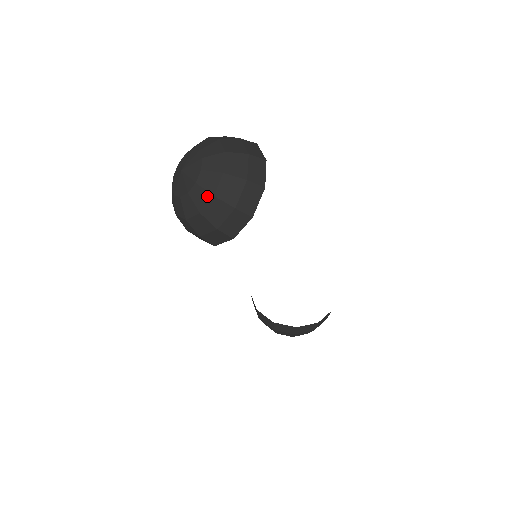
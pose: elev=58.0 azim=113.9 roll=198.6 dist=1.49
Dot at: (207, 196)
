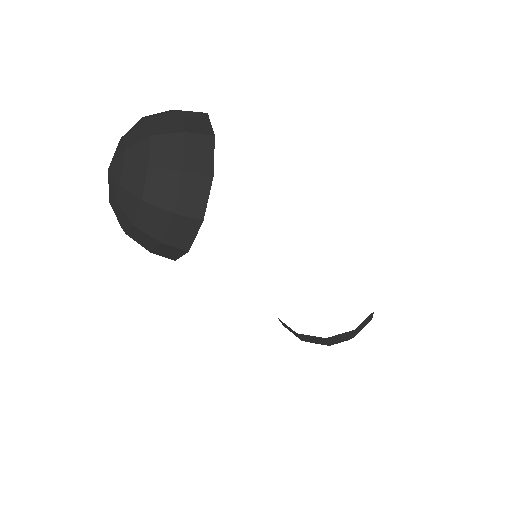
Dot at: (135, 202)
